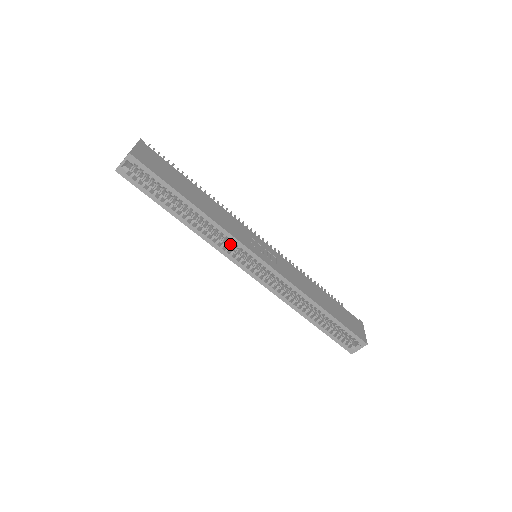
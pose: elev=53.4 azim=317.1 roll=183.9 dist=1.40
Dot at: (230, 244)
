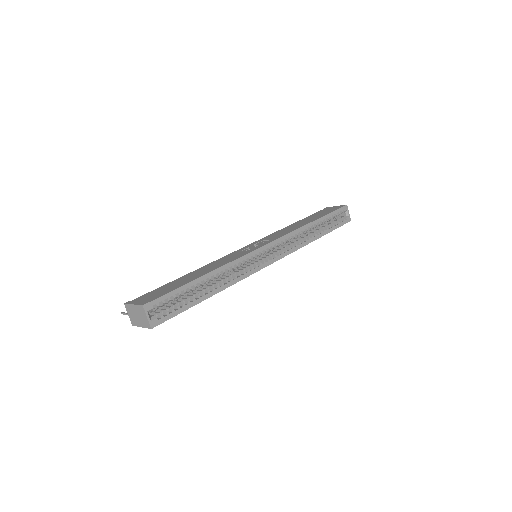
Dot at: occluded
